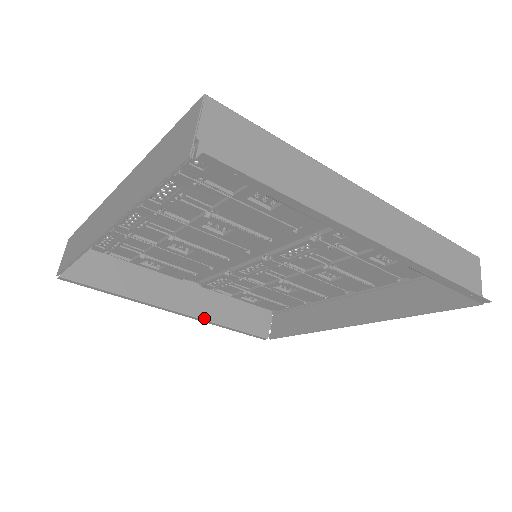
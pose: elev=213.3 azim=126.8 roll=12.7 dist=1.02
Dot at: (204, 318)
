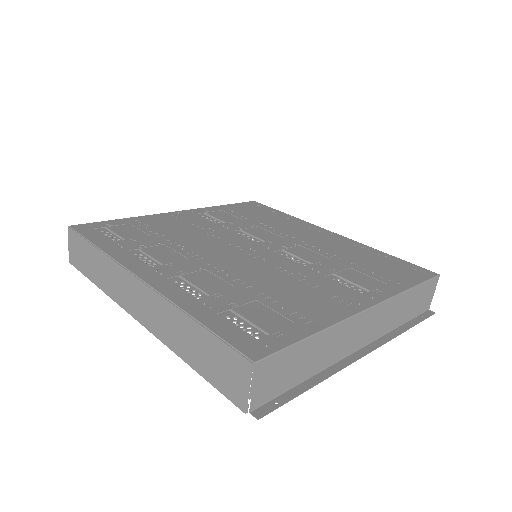
Dot at: occluded
